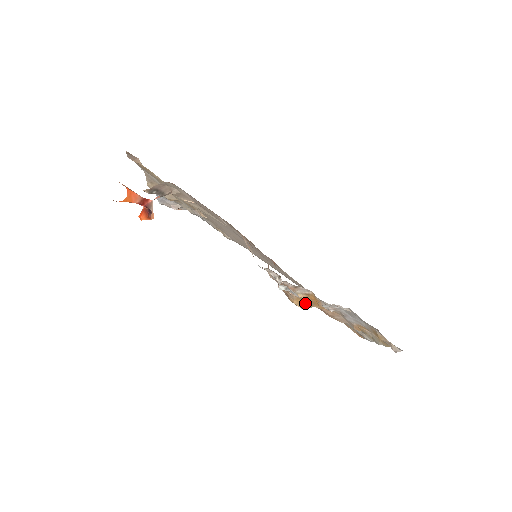
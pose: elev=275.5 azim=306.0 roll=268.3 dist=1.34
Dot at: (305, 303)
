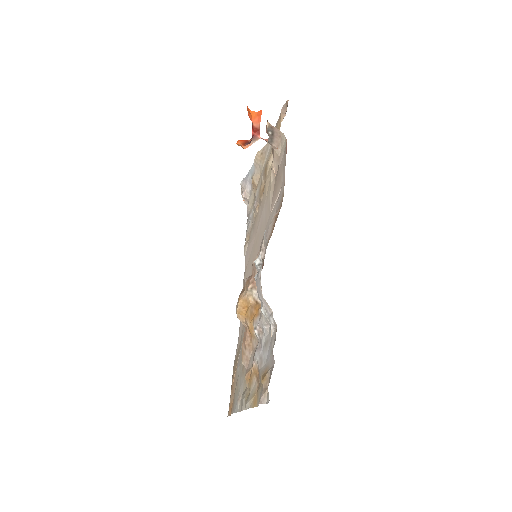
Dot at: (245, 311)
